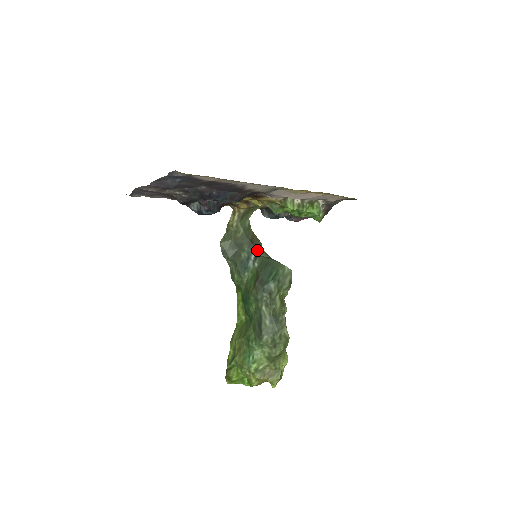
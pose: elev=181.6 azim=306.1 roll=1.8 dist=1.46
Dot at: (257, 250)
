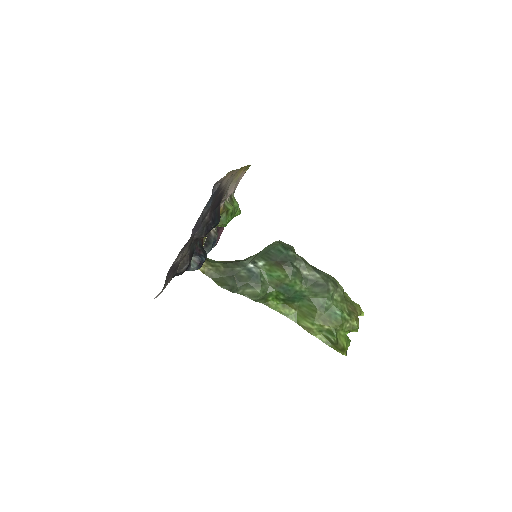
Dot at: (245, 261)
